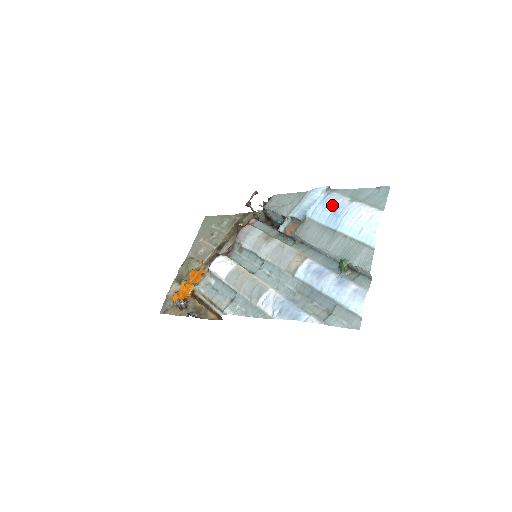
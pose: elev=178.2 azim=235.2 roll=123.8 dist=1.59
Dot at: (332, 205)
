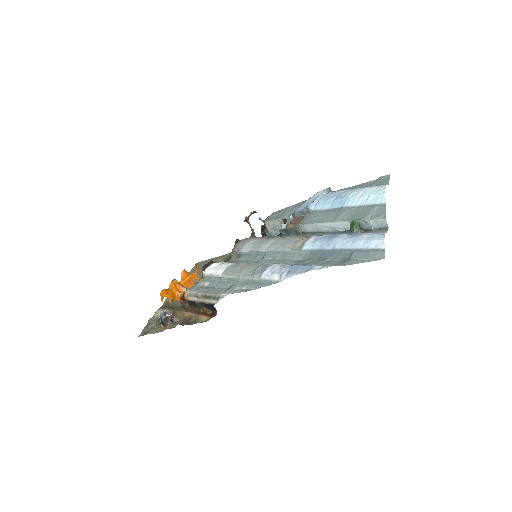
Dot at: (335, 194)
